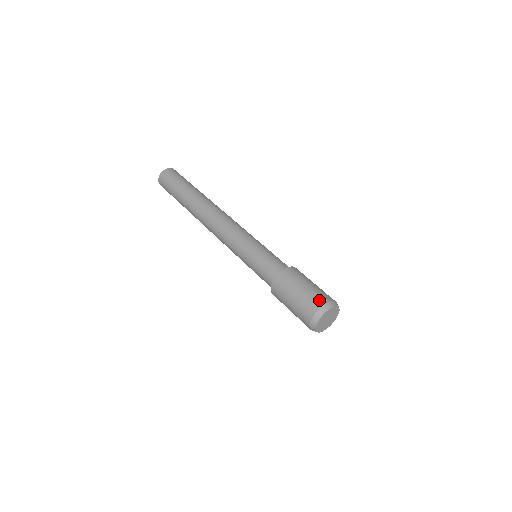
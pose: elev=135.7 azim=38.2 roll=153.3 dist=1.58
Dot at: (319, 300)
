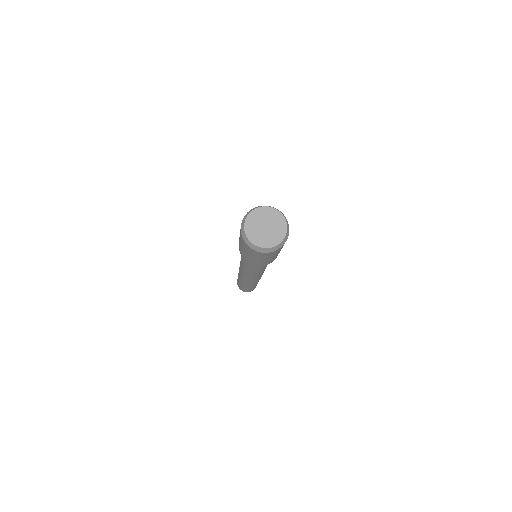
Dot at: occluded
